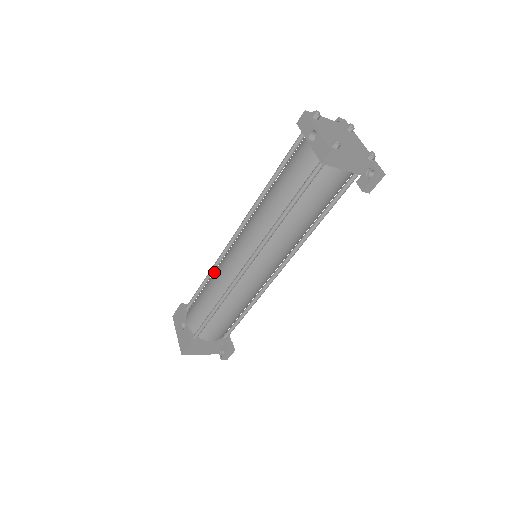
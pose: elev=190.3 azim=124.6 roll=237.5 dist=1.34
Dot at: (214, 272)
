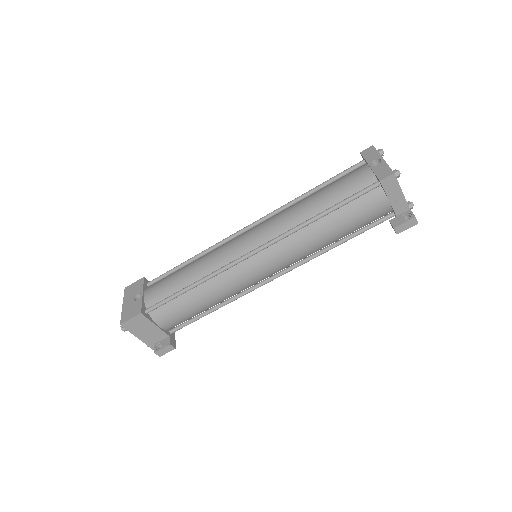
Dot at: (205, 254)
